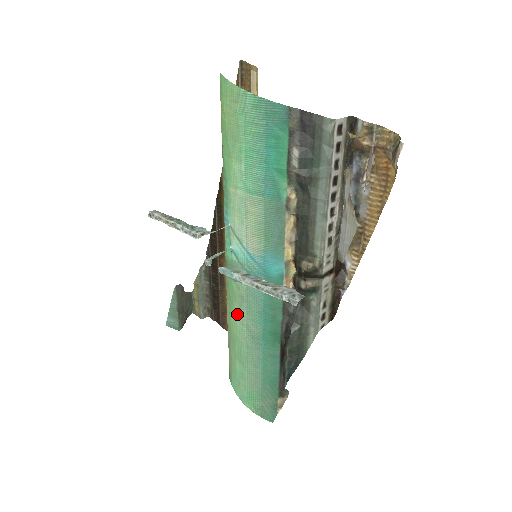
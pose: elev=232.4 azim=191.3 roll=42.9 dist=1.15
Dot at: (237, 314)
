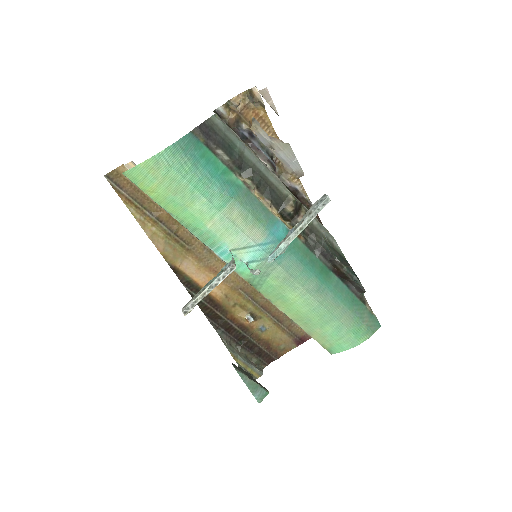
Dot at: (294, 296)
